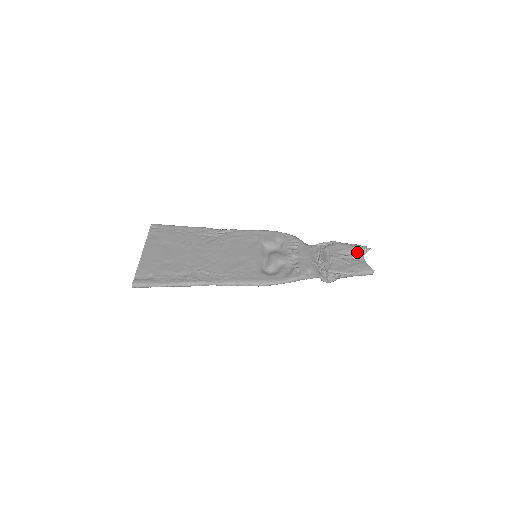
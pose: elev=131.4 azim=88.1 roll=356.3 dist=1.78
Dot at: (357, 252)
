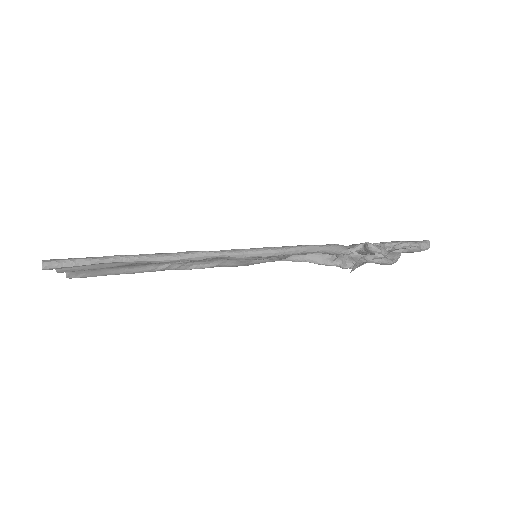
Dot at: occluded
